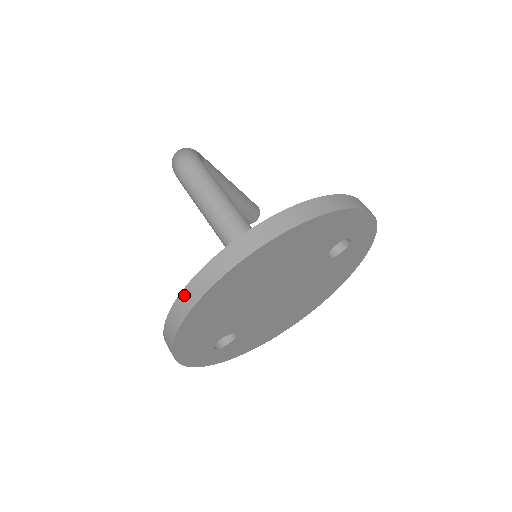
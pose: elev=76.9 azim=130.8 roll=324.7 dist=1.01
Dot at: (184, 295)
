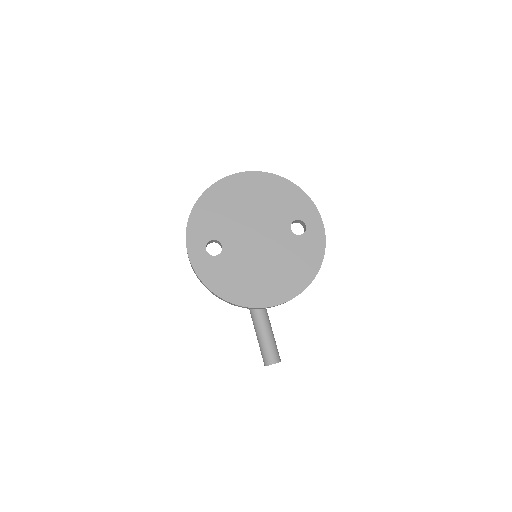
Dot at: occluded
